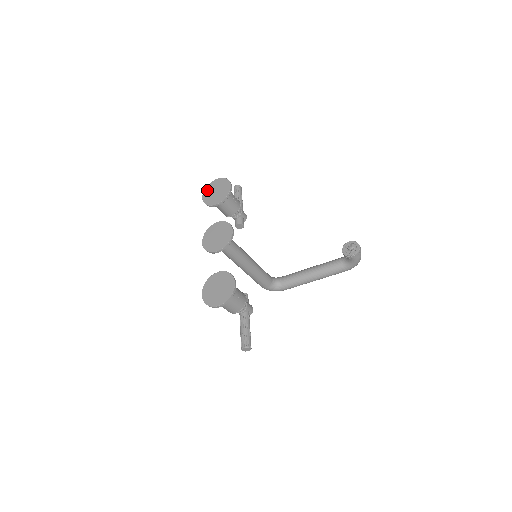
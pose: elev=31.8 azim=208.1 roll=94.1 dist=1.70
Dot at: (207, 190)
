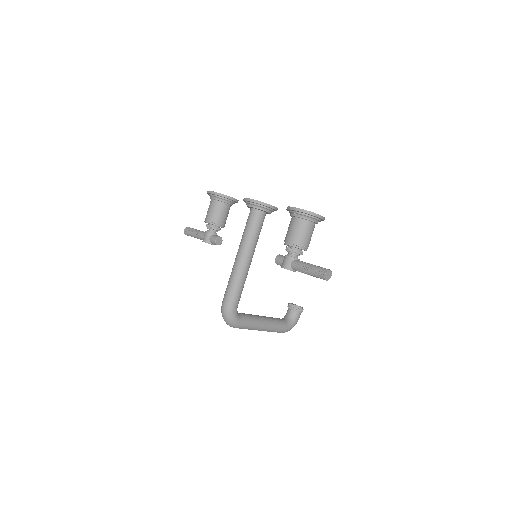
Dot at: occluded
